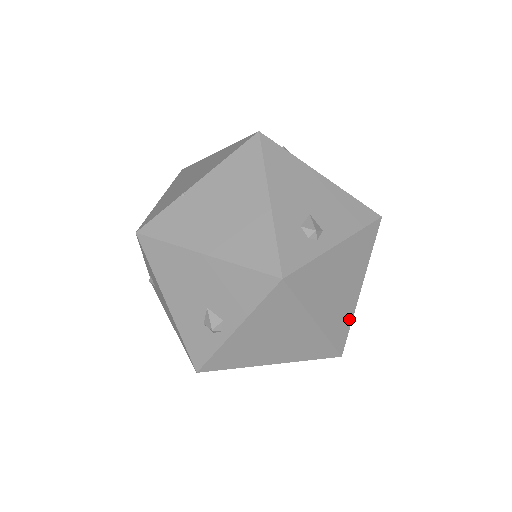
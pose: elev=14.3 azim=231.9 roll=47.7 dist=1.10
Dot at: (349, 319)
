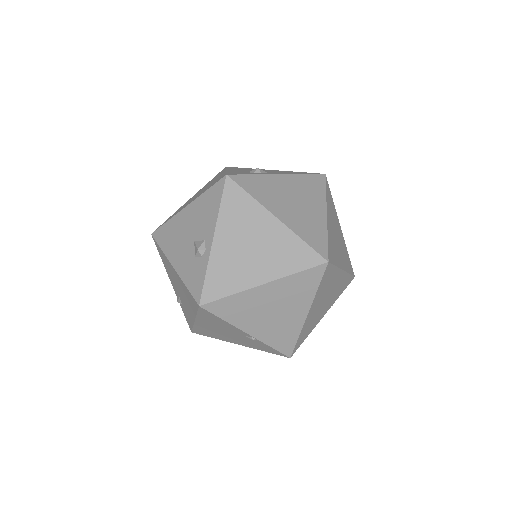
Dot at: (323, 233)
